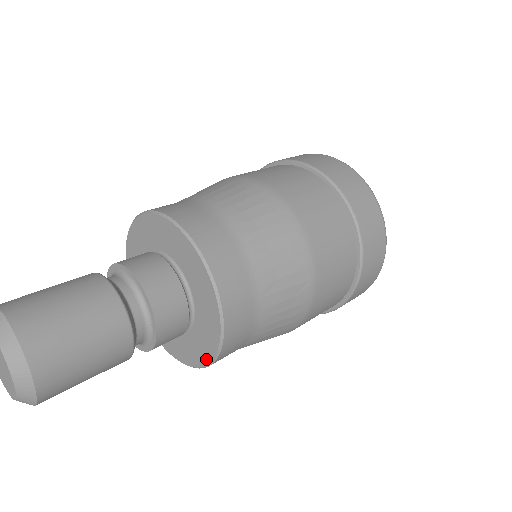
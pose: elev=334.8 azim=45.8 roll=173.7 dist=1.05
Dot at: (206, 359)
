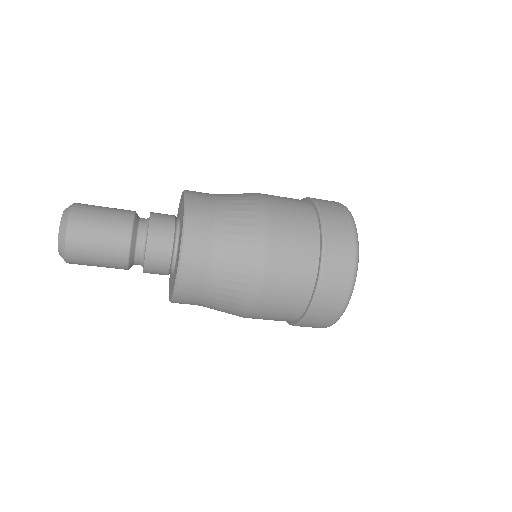
Dot at: (178, 261)
